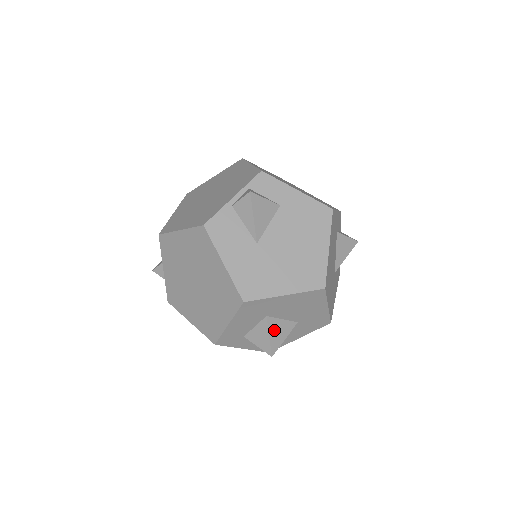
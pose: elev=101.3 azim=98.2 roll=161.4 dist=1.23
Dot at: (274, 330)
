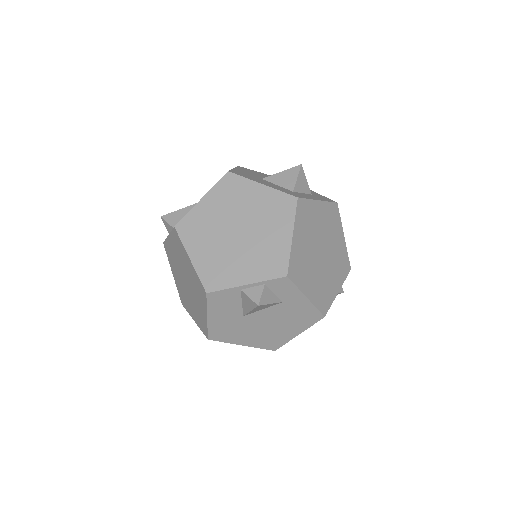
Dot at: occluded
